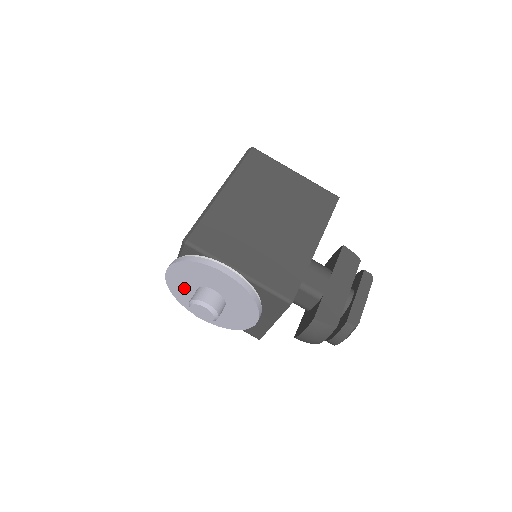
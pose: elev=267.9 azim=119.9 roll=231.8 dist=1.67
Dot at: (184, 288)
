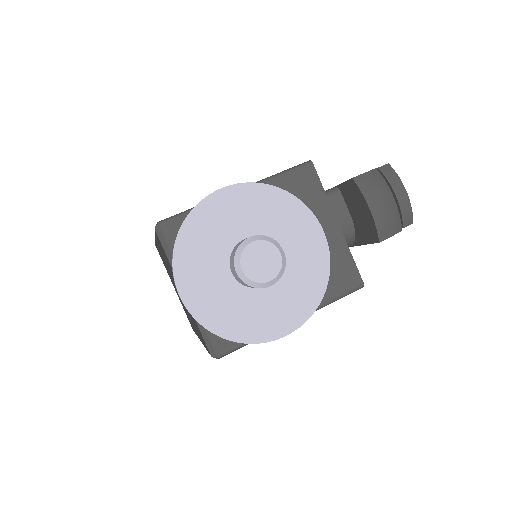
Dot at: (220, 296)
